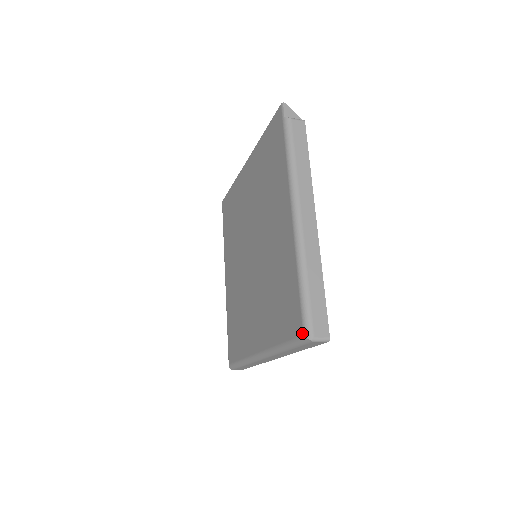
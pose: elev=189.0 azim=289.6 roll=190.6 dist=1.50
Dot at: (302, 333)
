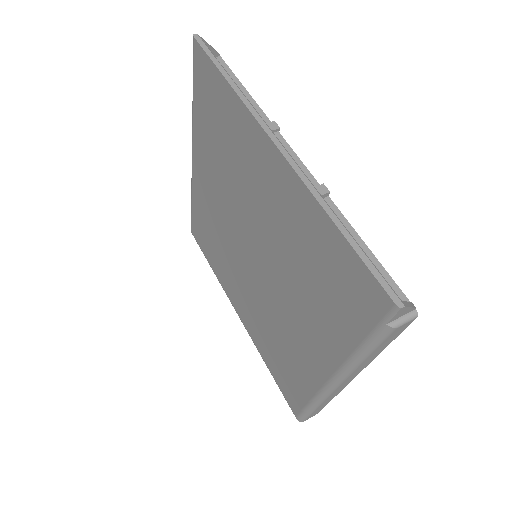
Dot at: (295, 416)
